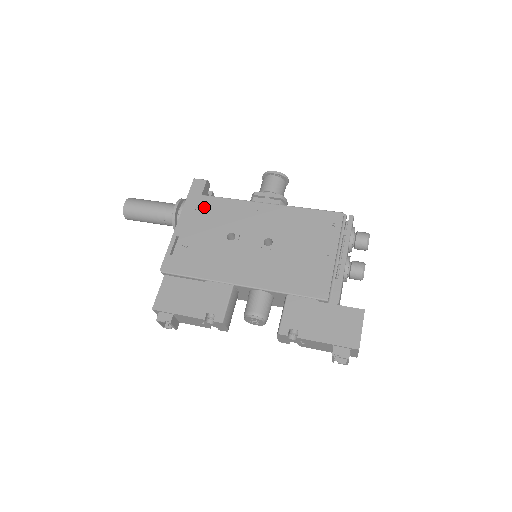
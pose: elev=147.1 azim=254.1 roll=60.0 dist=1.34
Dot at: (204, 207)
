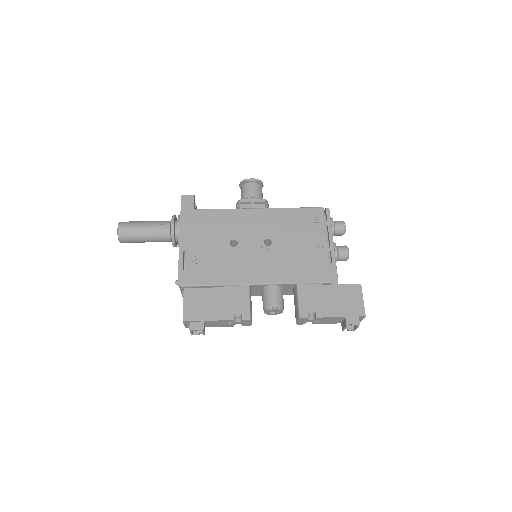
Dot at: (200, 220)
